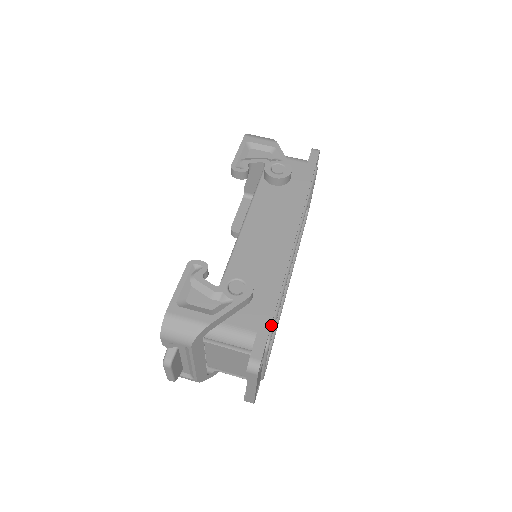
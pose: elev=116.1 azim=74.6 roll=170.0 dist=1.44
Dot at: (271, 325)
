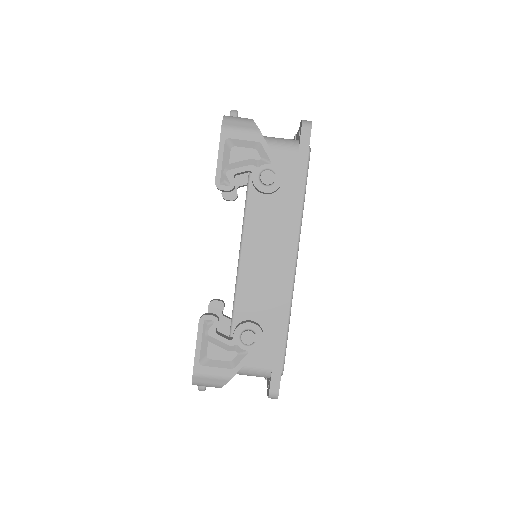
Dot at: (283, 358)
